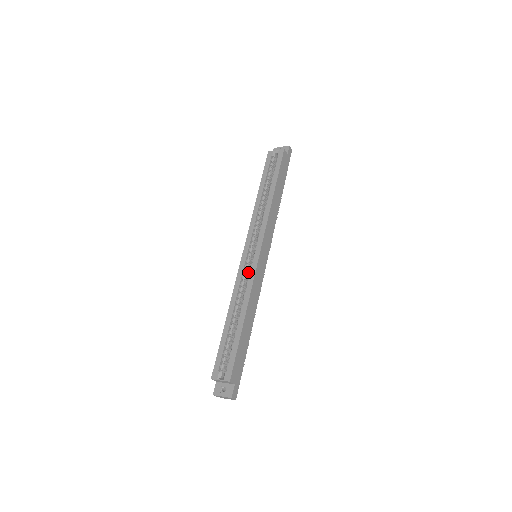
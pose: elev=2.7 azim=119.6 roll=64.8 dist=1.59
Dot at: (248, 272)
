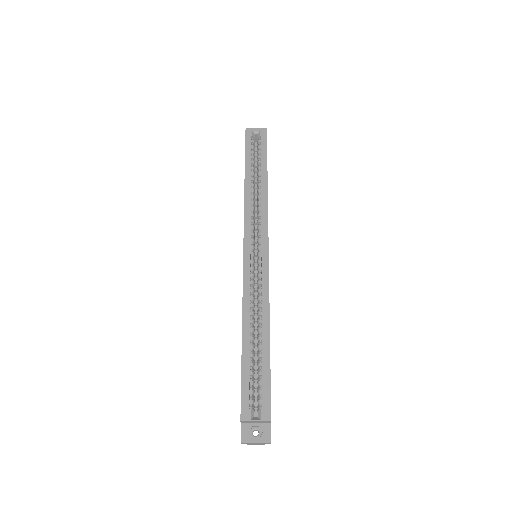
Dot at: (254, 276)
